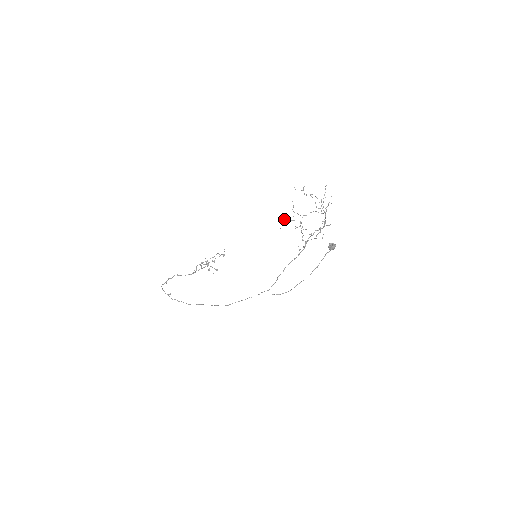
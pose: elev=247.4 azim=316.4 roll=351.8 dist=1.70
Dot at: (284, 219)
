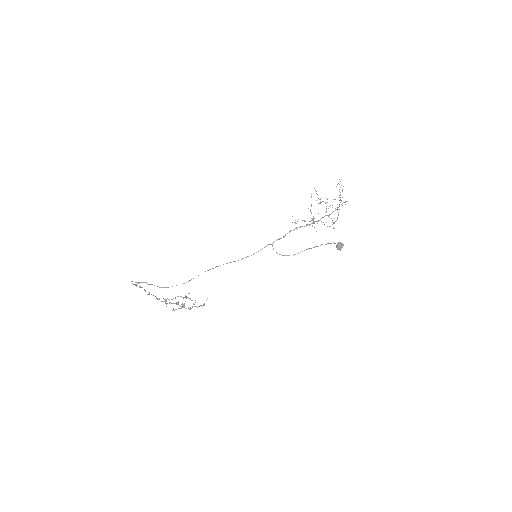
Dot at: occluded
